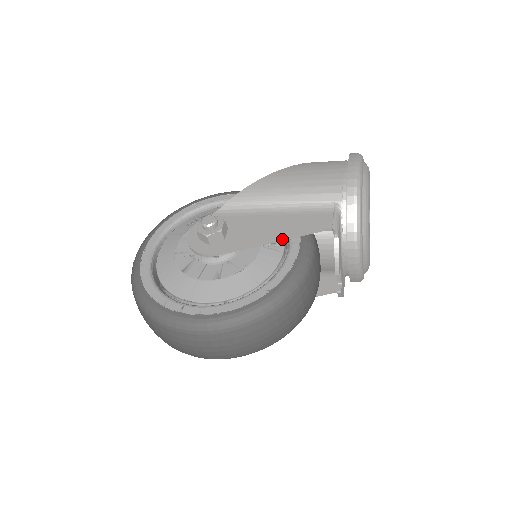
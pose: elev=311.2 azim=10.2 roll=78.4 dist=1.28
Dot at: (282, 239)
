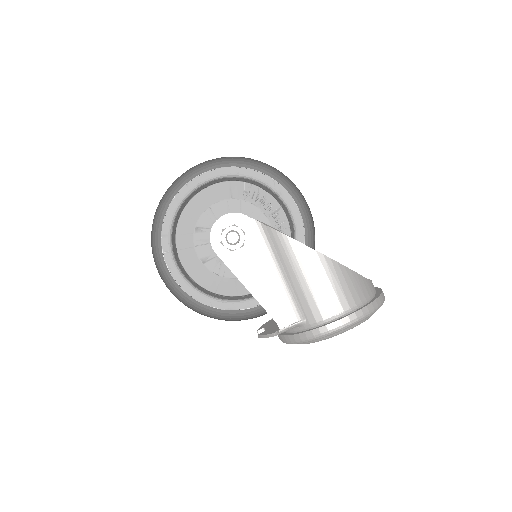
Dot at: (254, 296)
